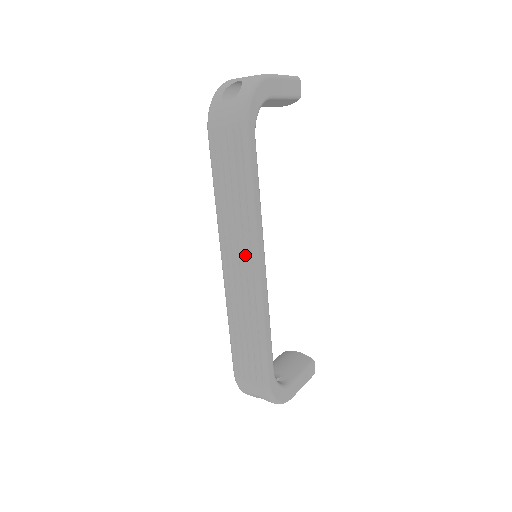
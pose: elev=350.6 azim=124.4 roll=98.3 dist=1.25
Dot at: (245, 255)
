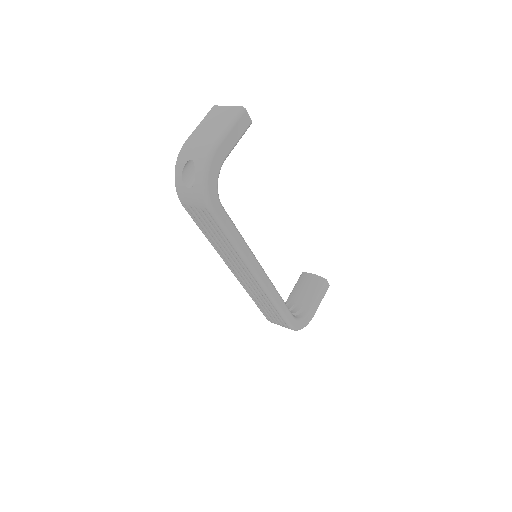
Dot at: (246, 273)
